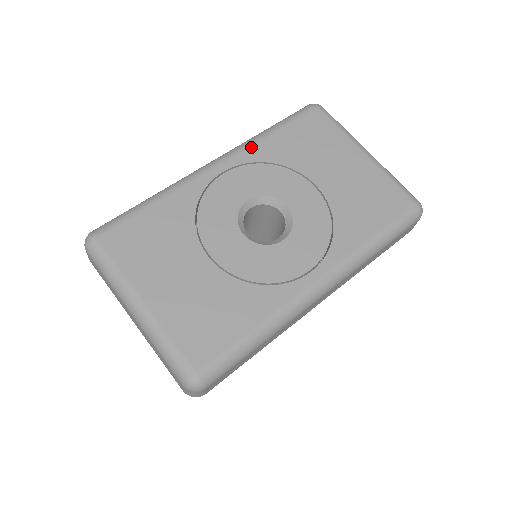
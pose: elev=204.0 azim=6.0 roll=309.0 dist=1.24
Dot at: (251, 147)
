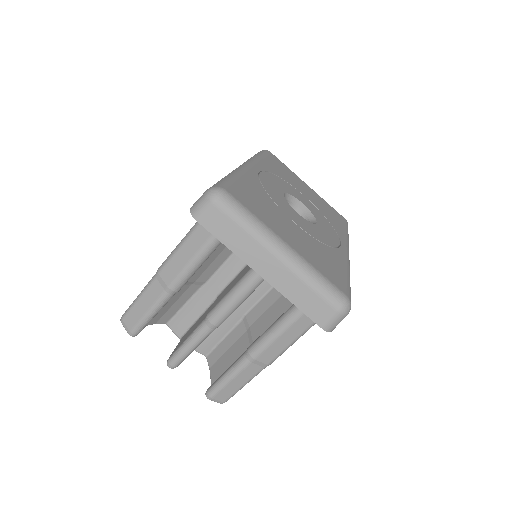
Dot at: (260, 162)
